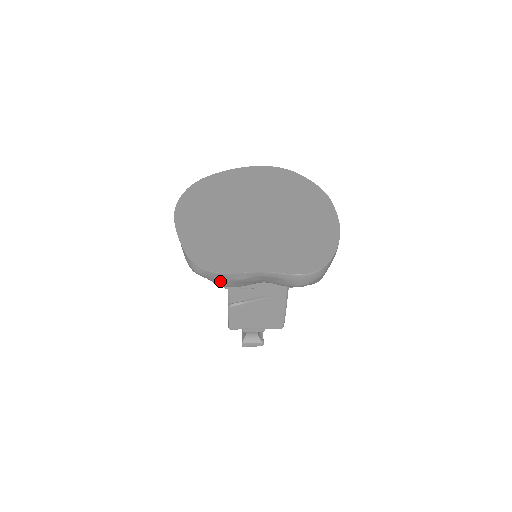
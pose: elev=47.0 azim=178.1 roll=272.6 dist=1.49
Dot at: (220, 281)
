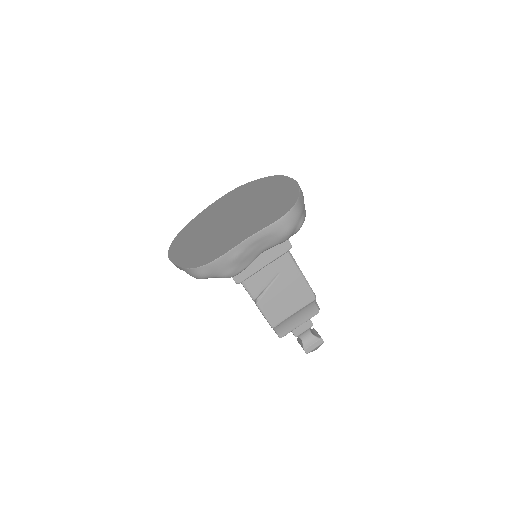
Dot at: (223, 270)
